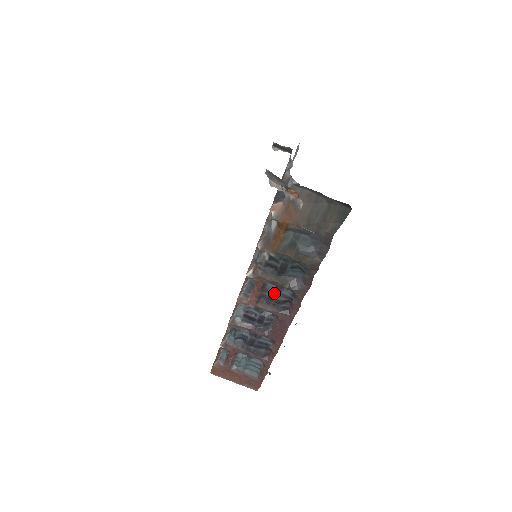
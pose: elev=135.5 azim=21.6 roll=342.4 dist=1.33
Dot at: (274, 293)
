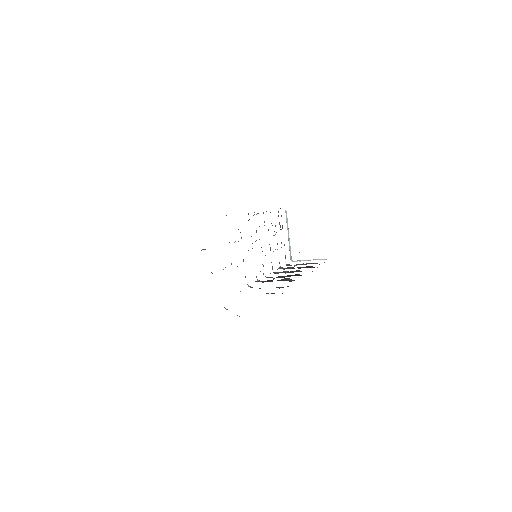
Dot at: (283, 277)
